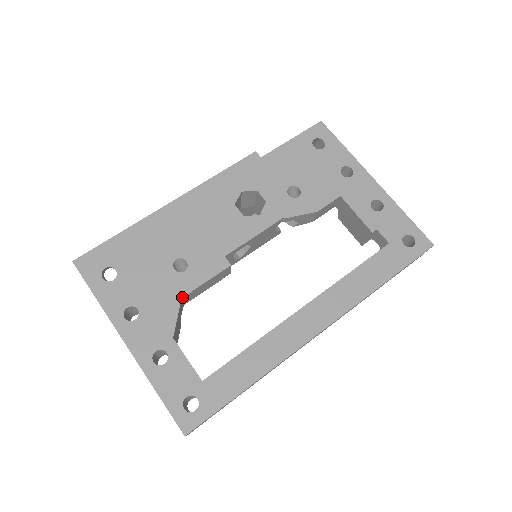
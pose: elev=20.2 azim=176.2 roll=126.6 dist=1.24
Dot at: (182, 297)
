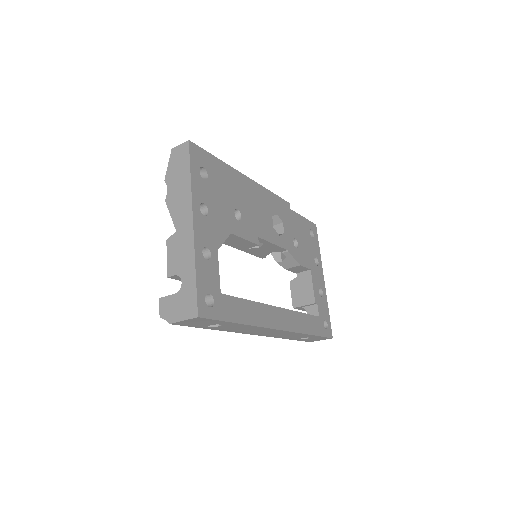
Dot at: (232, 233)
